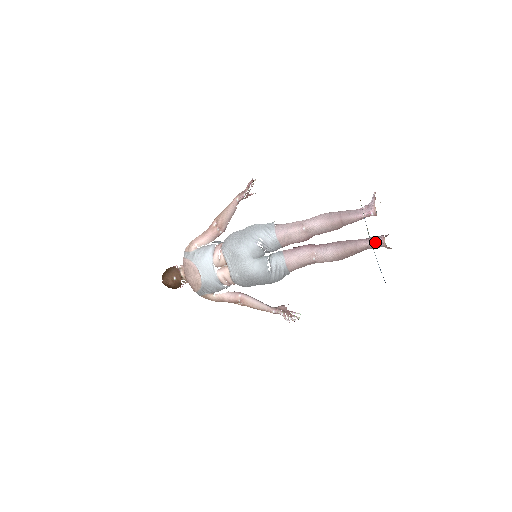
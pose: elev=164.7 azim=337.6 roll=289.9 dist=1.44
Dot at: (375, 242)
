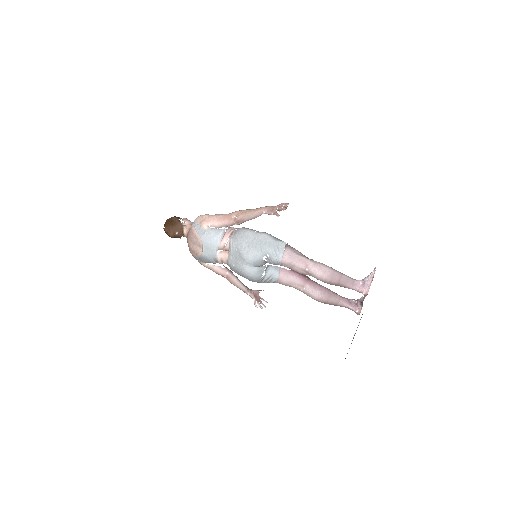
Dot at: (353, 309)
